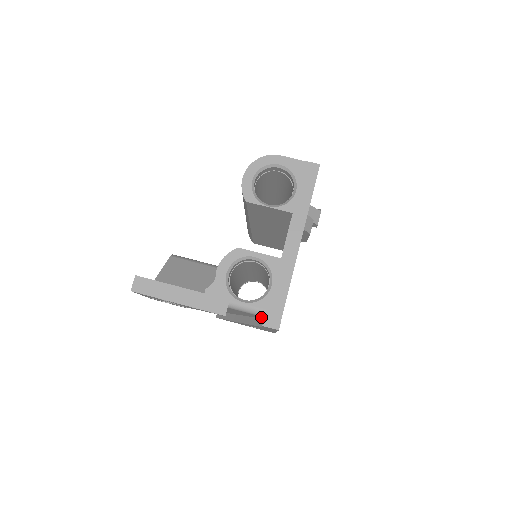
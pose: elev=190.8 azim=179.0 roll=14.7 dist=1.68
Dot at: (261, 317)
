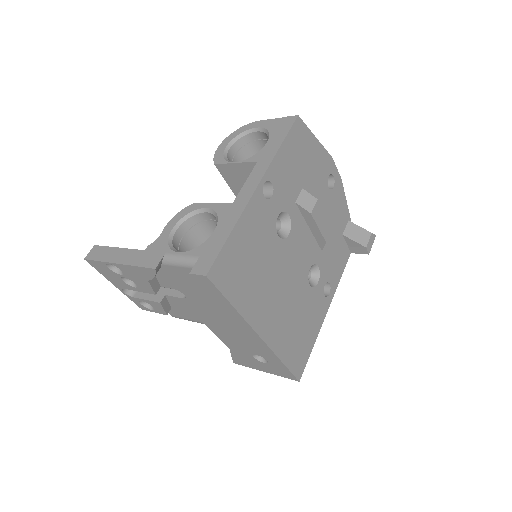
Dot at: occluded
